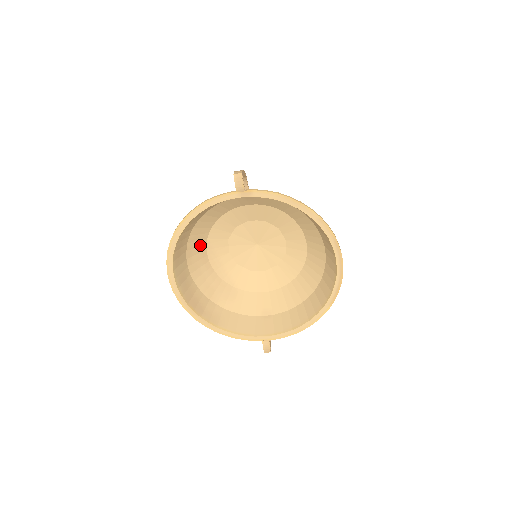
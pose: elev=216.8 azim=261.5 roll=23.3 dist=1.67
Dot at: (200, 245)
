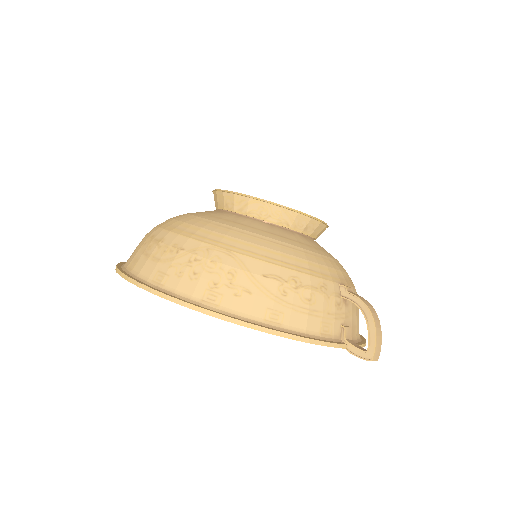
Dot at: occluded
